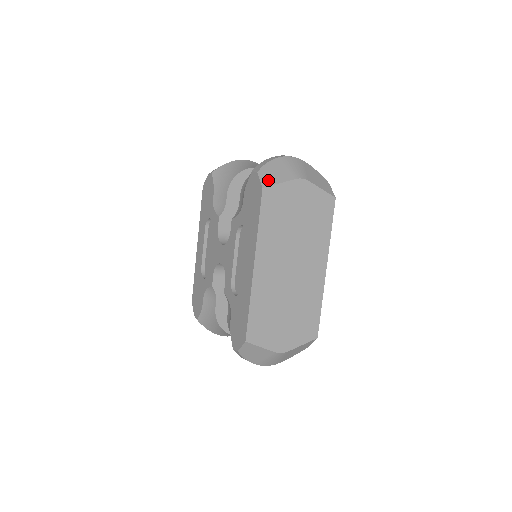
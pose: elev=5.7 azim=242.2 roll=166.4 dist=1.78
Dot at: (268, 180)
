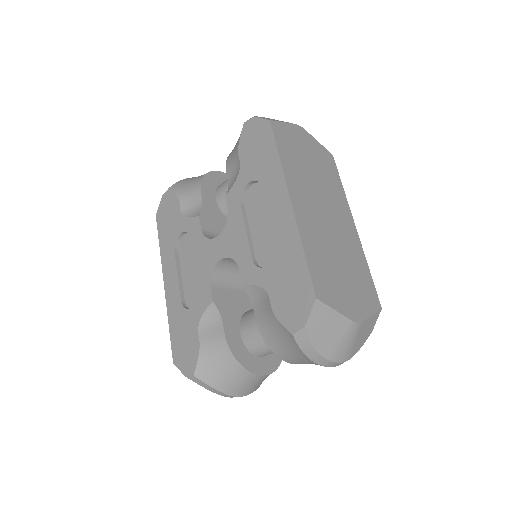
Dot at: occluded
